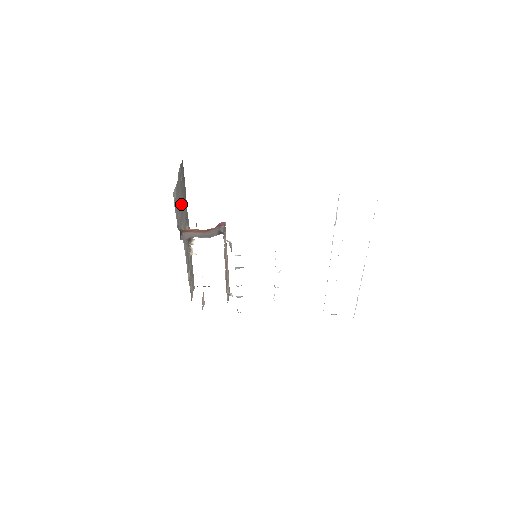
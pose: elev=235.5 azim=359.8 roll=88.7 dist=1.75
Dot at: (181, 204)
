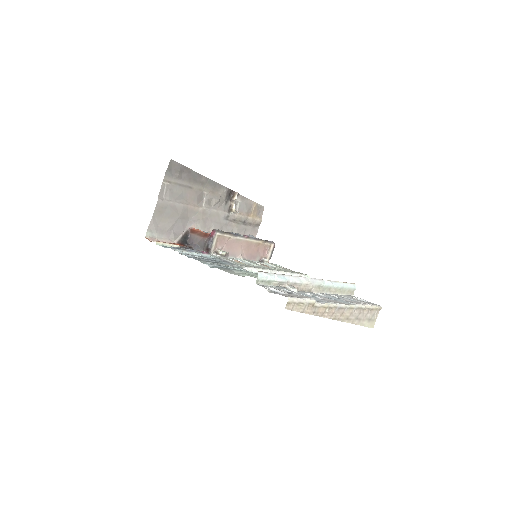
Dot at: (177, 212)
